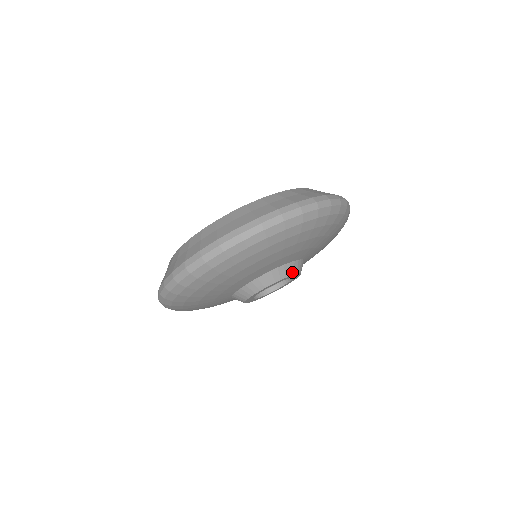
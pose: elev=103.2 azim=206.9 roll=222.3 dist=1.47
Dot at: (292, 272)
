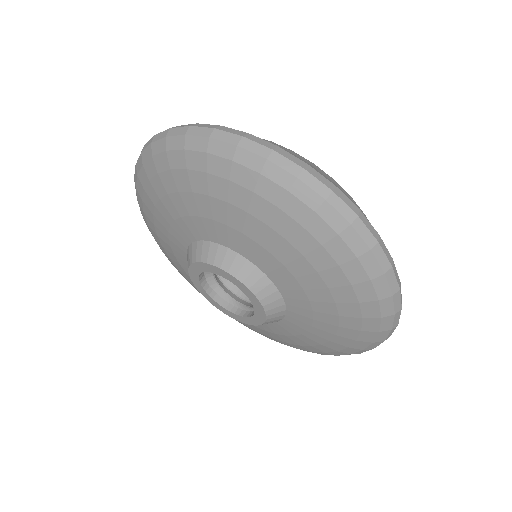
Dot at: (266, 302)
